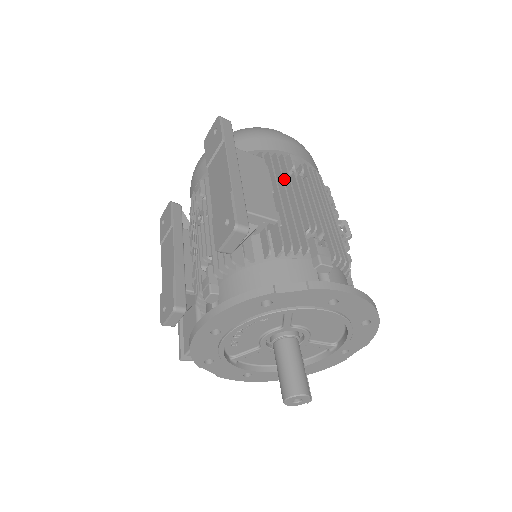
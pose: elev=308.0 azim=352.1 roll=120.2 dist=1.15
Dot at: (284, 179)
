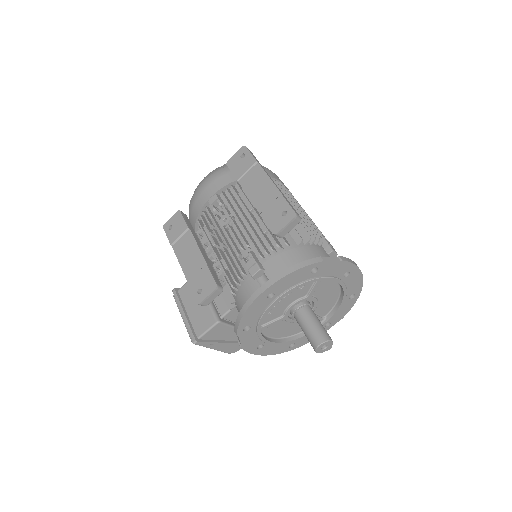
Dot at: occluded
